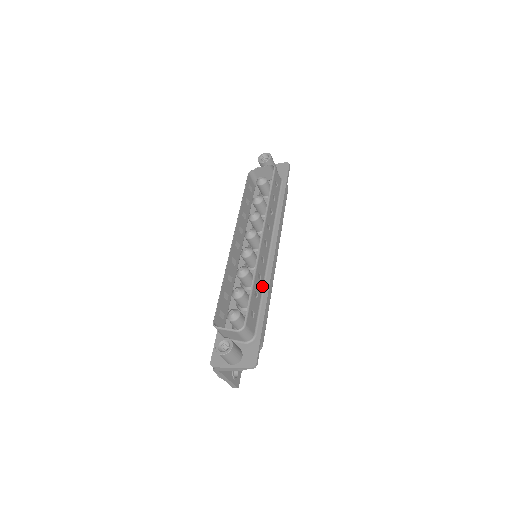
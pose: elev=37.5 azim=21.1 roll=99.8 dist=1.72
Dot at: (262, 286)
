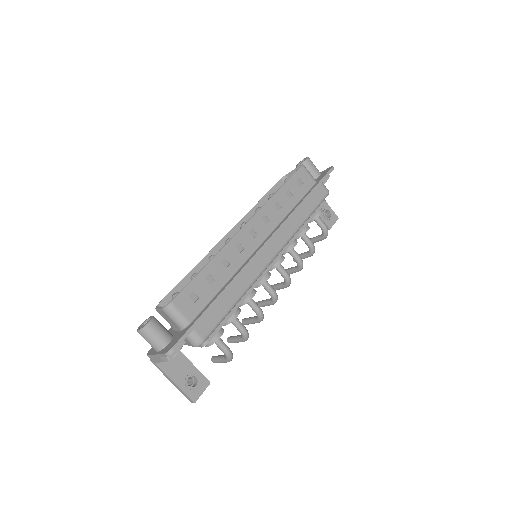
Dot at: (229, 276)
